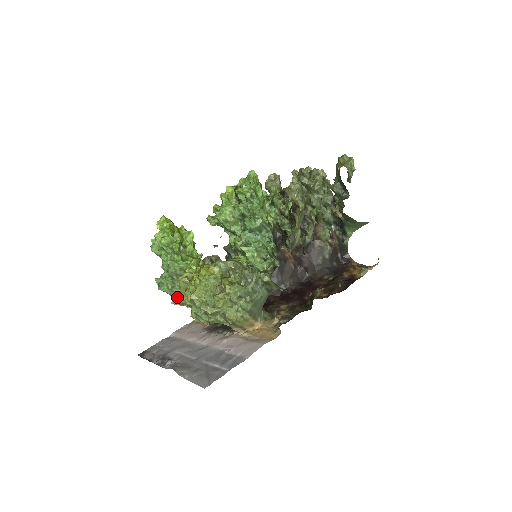
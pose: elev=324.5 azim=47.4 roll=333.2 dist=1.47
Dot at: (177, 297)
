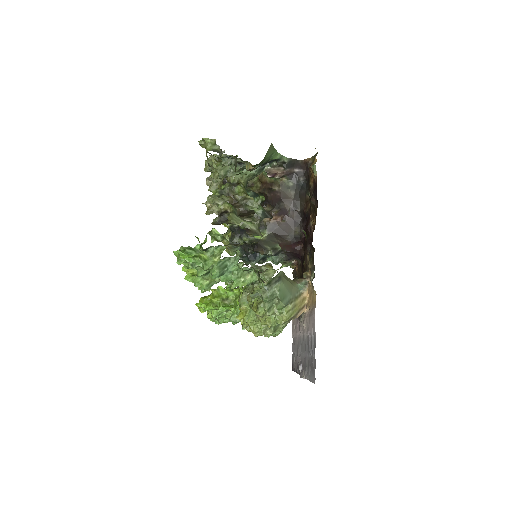
Dot at: occluded
